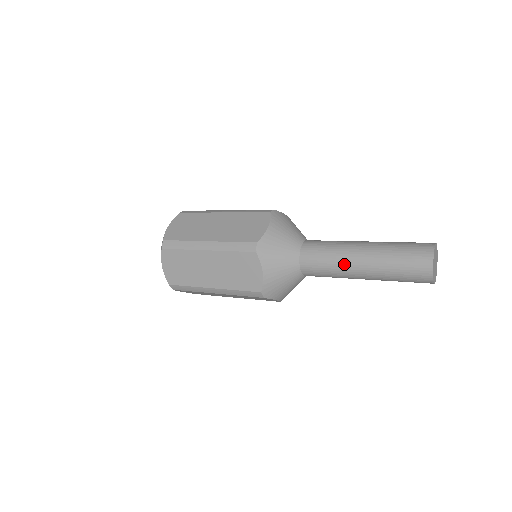
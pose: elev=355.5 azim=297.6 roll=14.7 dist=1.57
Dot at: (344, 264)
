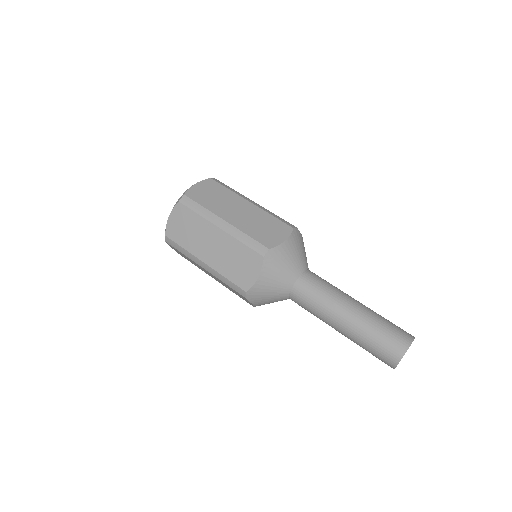
Dot at: (325, 322)
